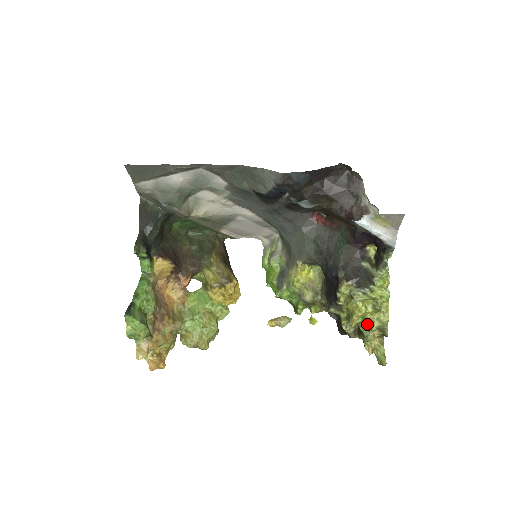
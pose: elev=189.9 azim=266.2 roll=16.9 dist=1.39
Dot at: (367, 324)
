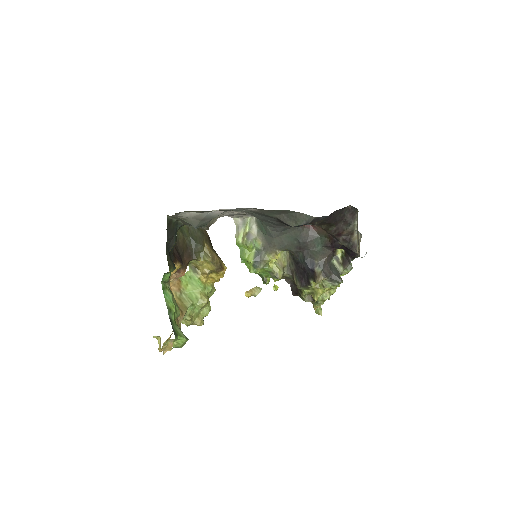
Dot at: (322, 296)
